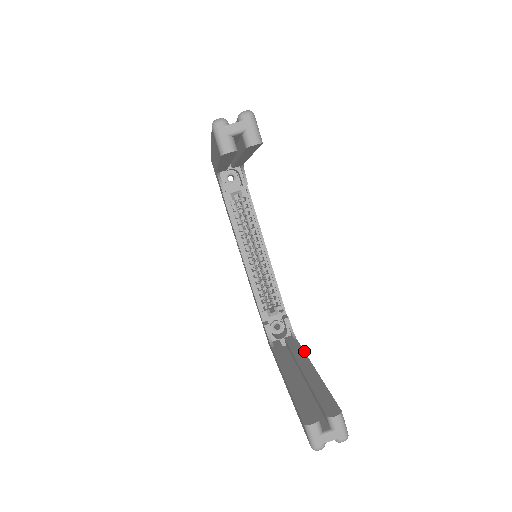
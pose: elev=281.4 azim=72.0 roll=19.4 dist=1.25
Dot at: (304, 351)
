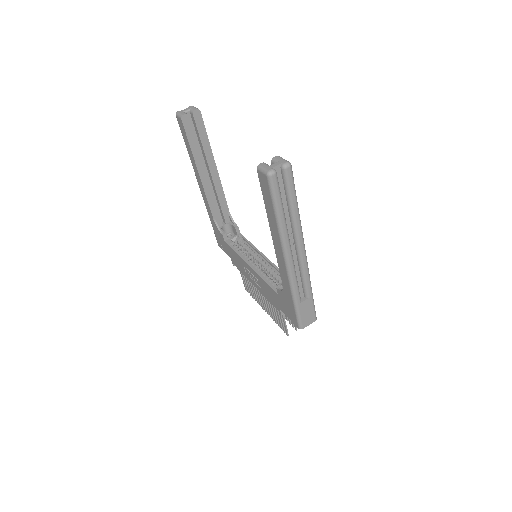
Dot at: occluded
